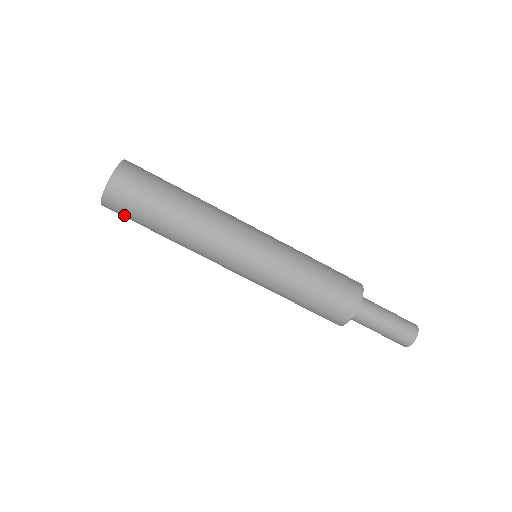
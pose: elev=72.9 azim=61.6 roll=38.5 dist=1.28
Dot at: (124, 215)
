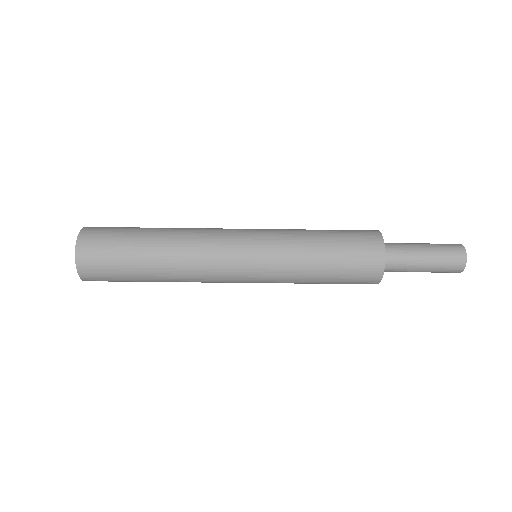
Dot at: (108, 279)
